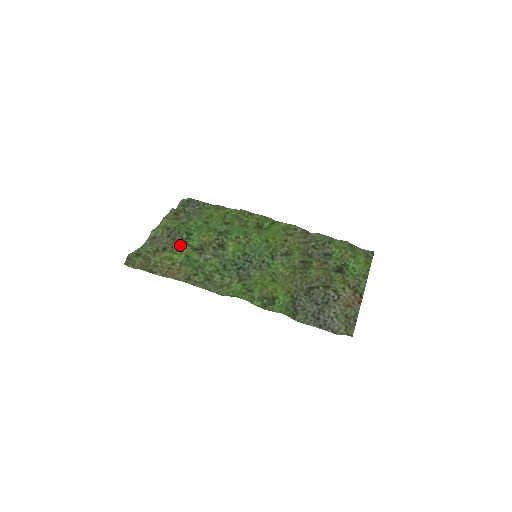
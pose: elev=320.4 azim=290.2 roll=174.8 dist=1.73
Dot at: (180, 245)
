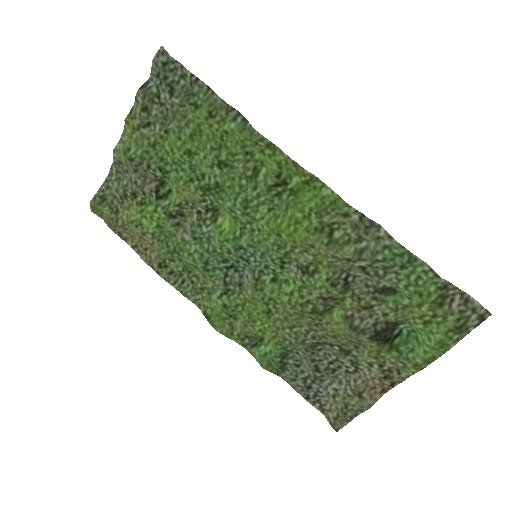
Dot at: (153, 191)
